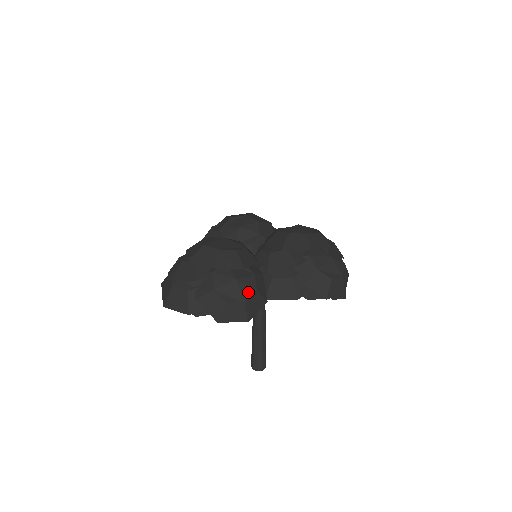
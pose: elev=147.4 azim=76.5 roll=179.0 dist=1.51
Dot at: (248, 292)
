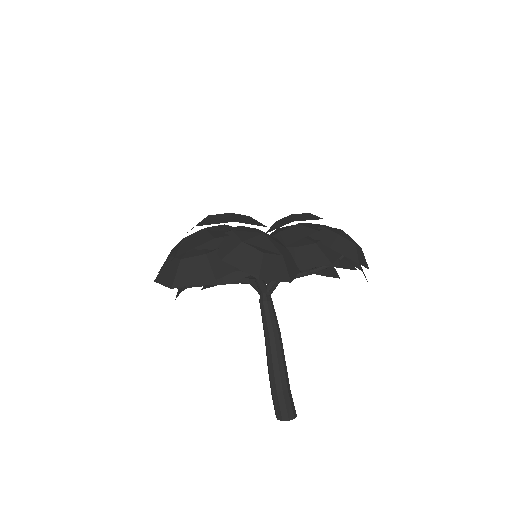
Dot at: (281, 248)
